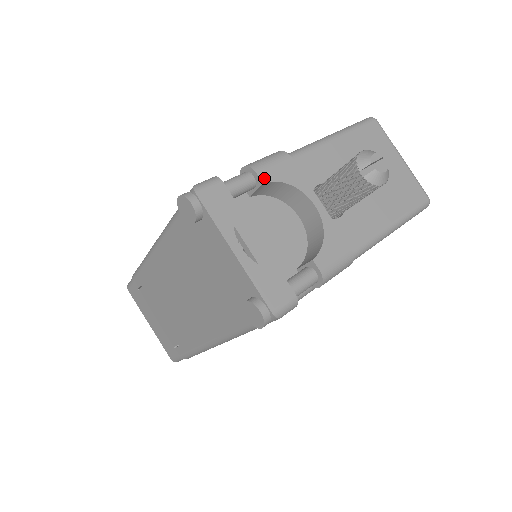
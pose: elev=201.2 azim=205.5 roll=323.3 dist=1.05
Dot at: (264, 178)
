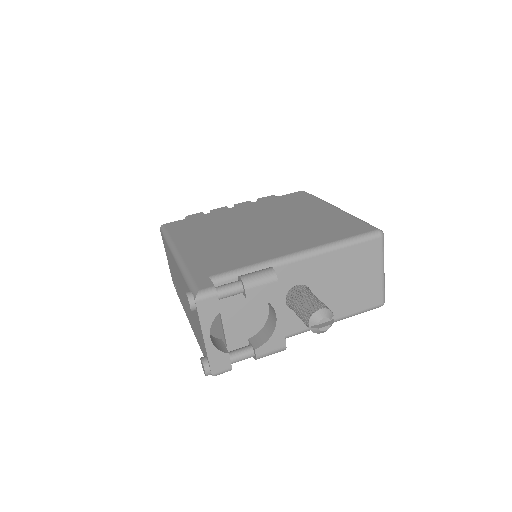
Dot at: (249, 295)
